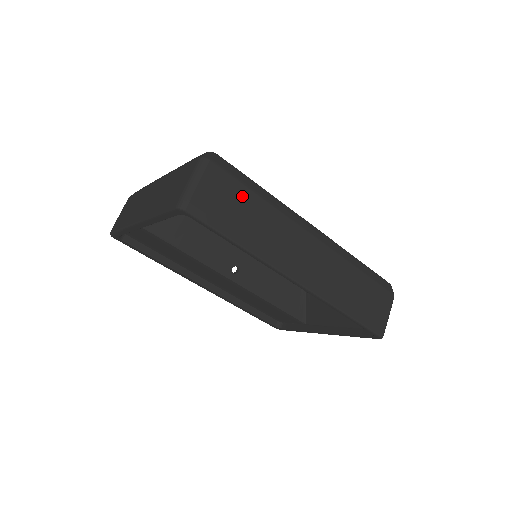
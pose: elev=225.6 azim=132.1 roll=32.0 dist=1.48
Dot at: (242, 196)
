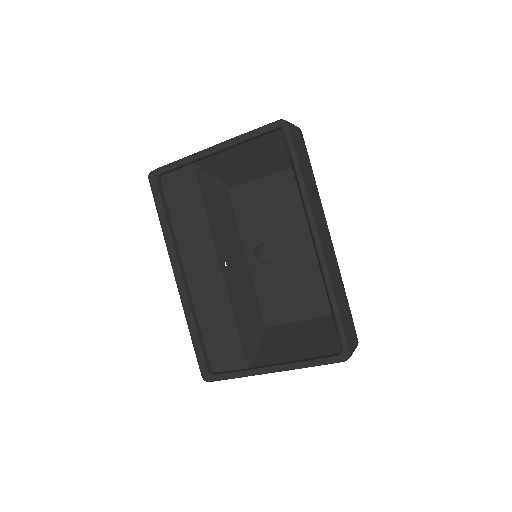
Dot at: (308, 162)
